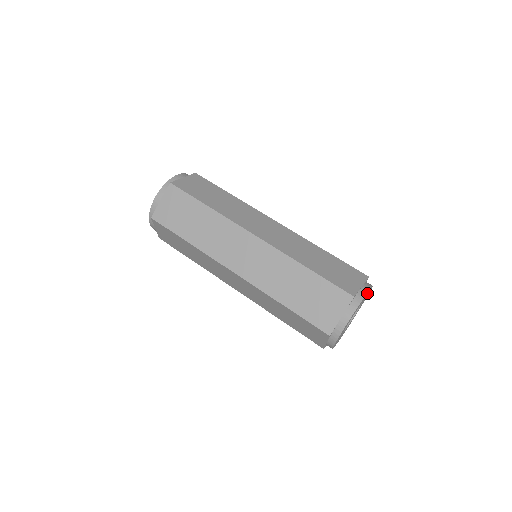
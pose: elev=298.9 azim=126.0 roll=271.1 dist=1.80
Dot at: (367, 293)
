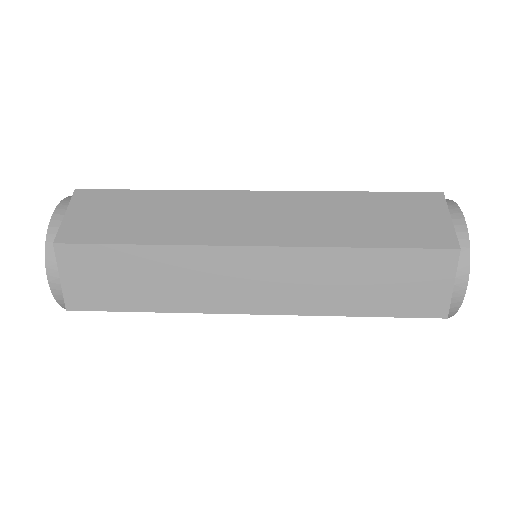
Dot at: occluded
